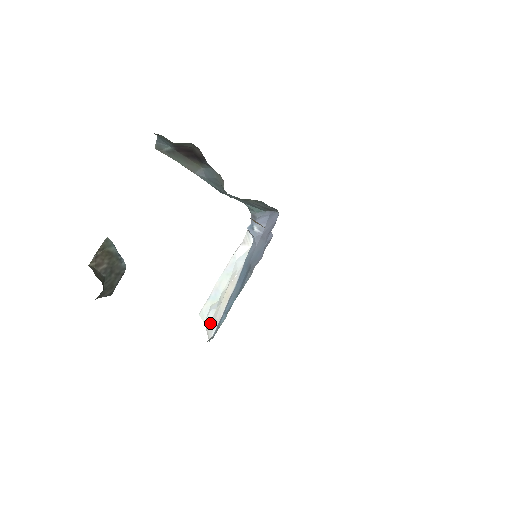
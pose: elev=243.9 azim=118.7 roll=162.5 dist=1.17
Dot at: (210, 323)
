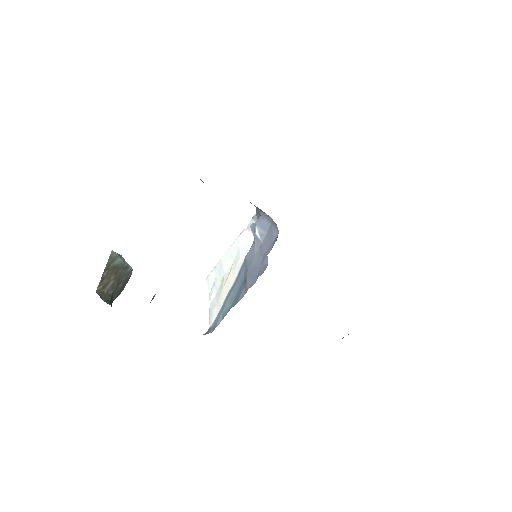
Dot at: (213, 302)
